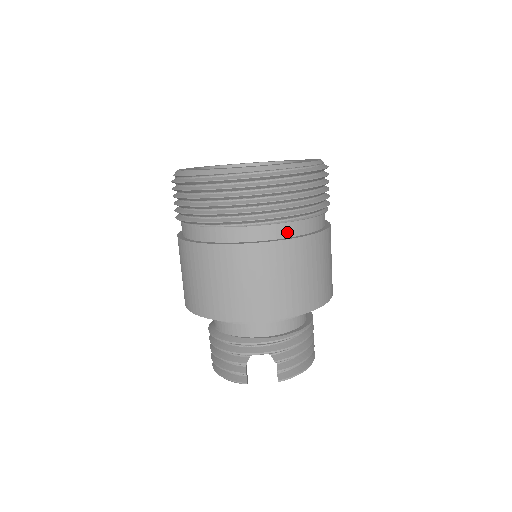
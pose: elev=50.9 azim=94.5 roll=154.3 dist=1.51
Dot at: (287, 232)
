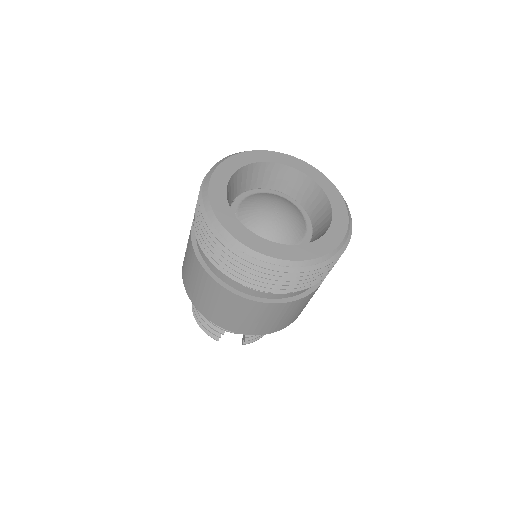
Dot at: (294, 294)
